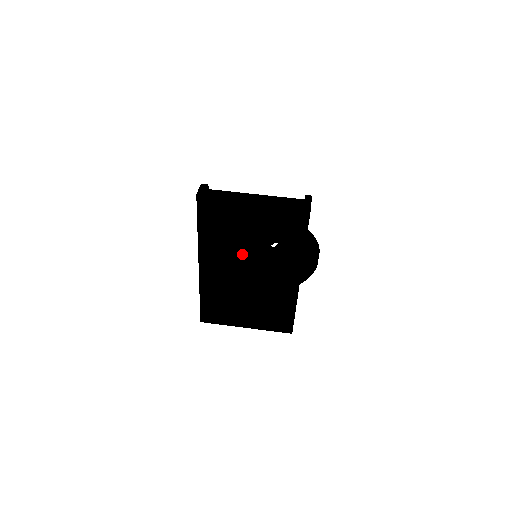
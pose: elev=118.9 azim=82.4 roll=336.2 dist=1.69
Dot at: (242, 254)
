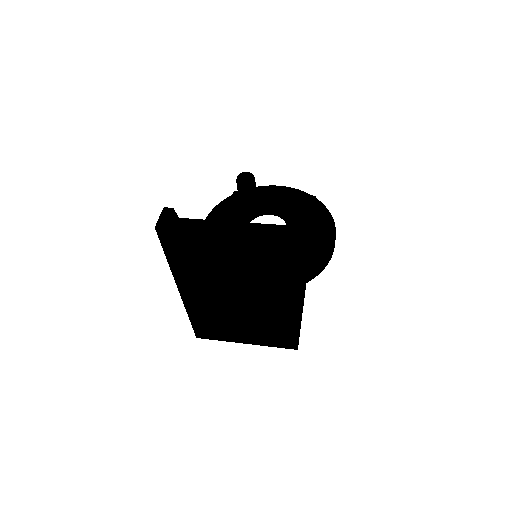
Dot at: (224, 282)
